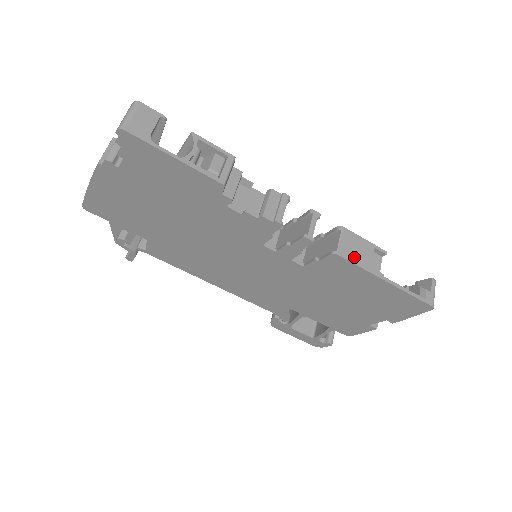
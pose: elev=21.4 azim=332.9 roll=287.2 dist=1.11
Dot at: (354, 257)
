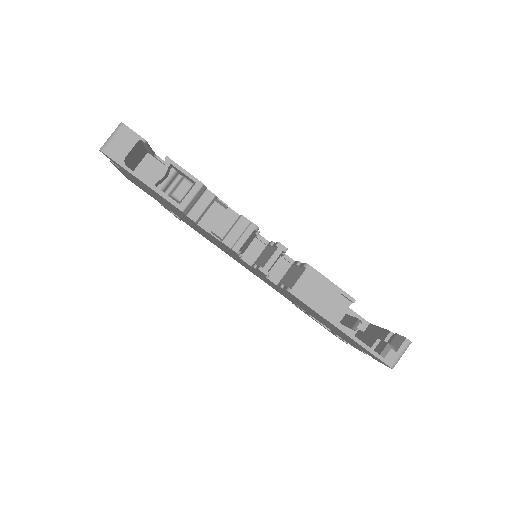
Dot at: (310, 298)
